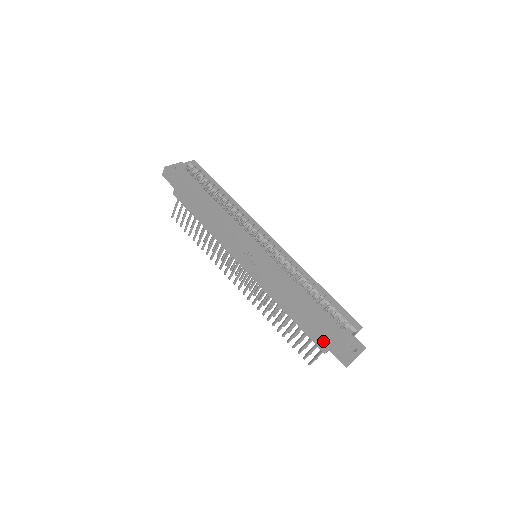
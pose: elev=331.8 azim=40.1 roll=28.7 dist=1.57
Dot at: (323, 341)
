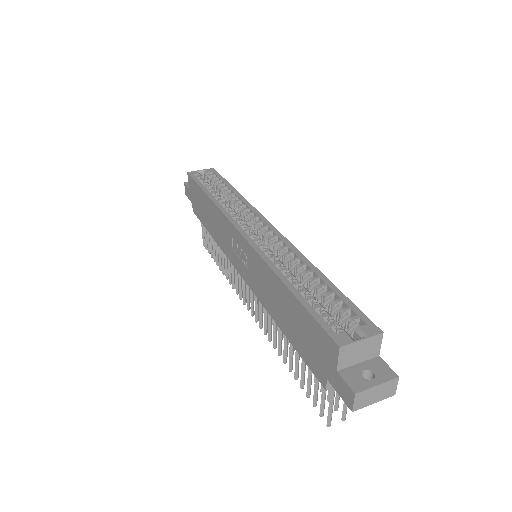
Dot at: (317, 363)
